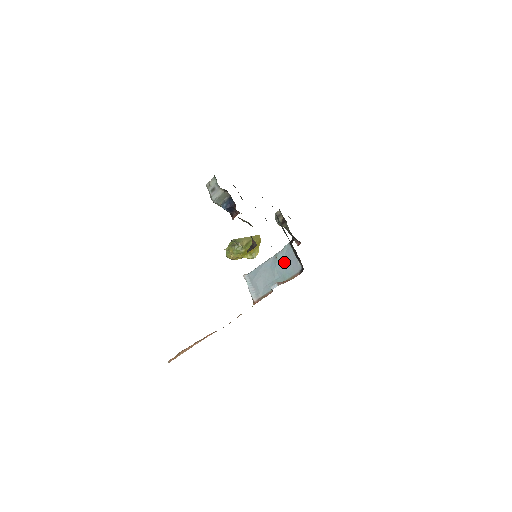
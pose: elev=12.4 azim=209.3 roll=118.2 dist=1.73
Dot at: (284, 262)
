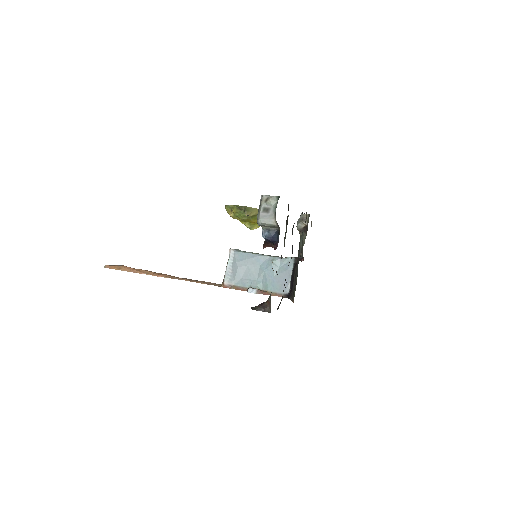
Dot at: (277, 272)
